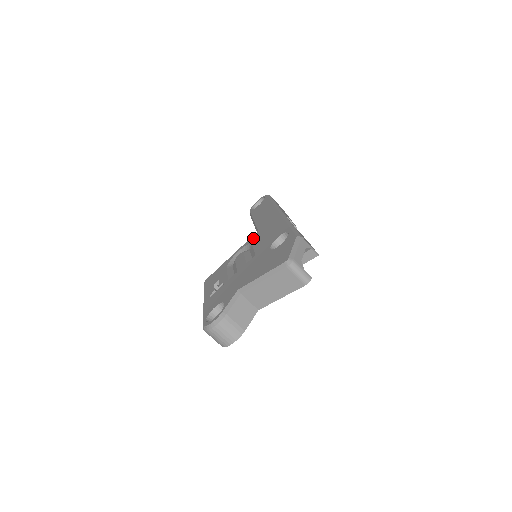
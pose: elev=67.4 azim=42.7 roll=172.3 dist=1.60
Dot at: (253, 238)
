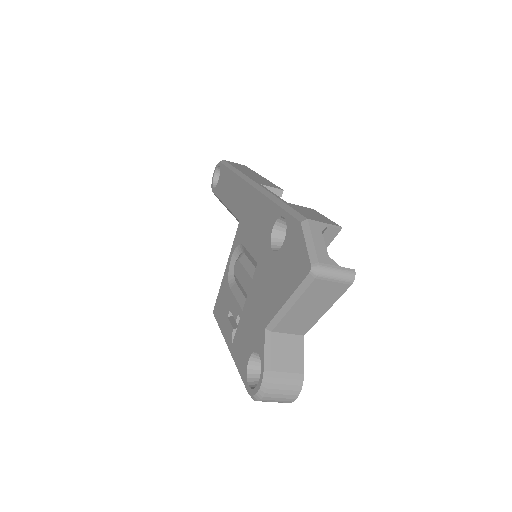
Dot at: (239, 235)
